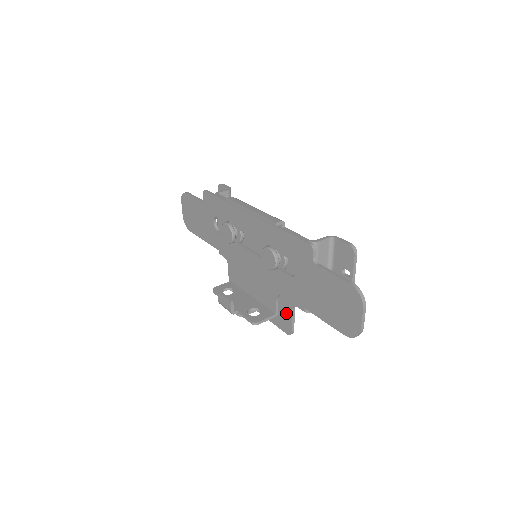
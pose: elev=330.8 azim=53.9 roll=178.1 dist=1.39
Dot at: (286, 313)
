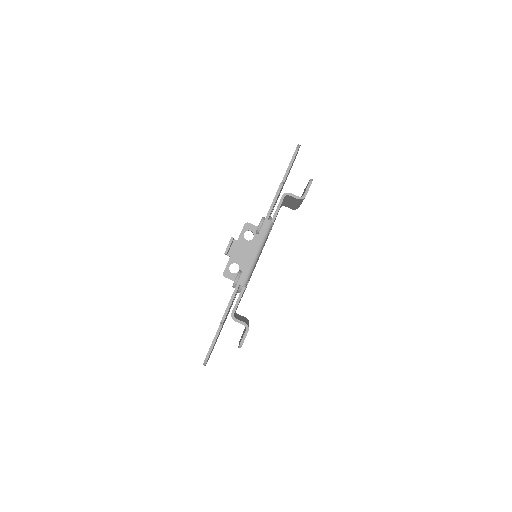
Dot at: occluded
